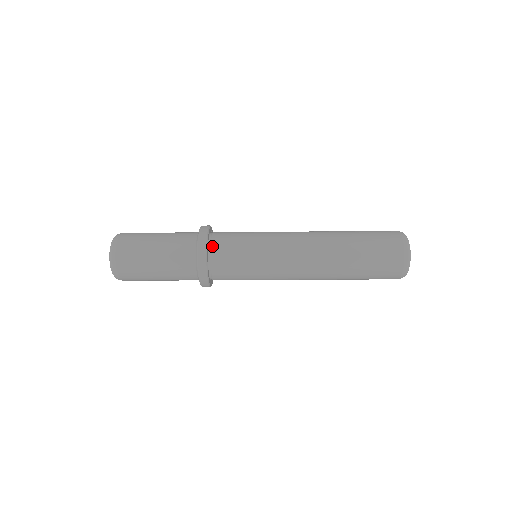
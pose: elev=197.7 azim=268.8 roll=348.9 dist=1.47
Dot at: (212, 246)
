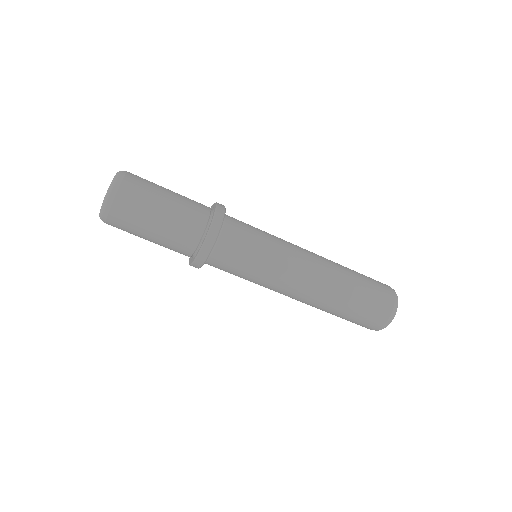
Dot at: (226, 220)
